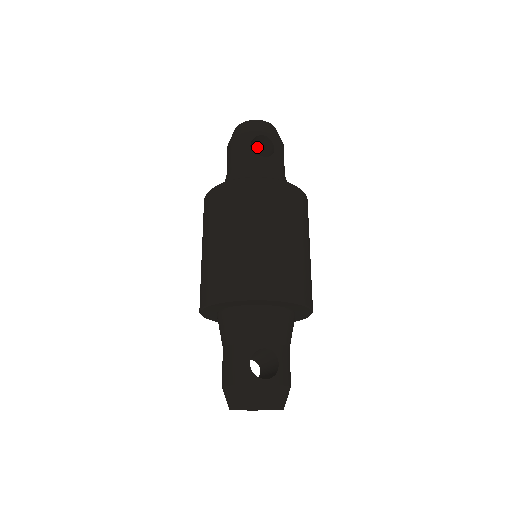
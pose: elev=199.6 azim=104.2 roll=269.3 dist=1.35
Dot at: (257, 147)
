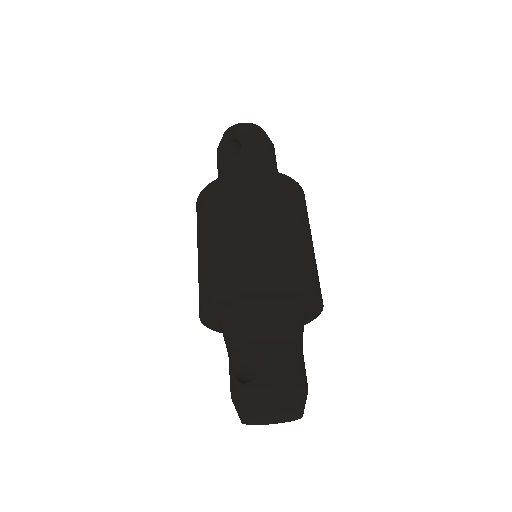
Dot at: occluded
